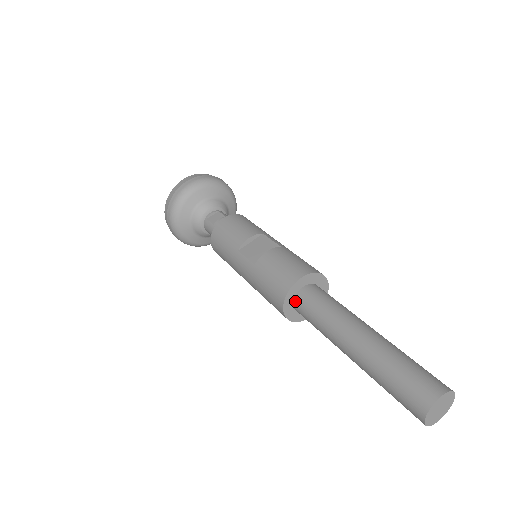
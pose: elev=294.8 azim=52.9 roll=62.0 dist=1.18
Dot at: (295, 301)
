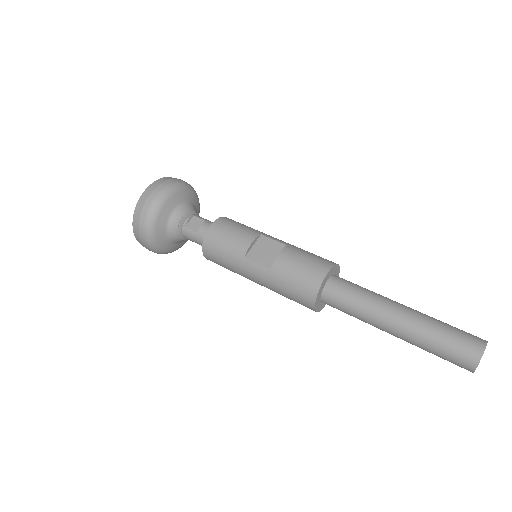
Dot at: (323, 295)
